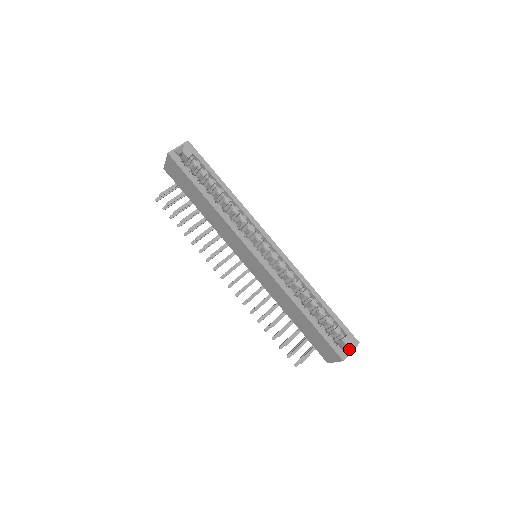
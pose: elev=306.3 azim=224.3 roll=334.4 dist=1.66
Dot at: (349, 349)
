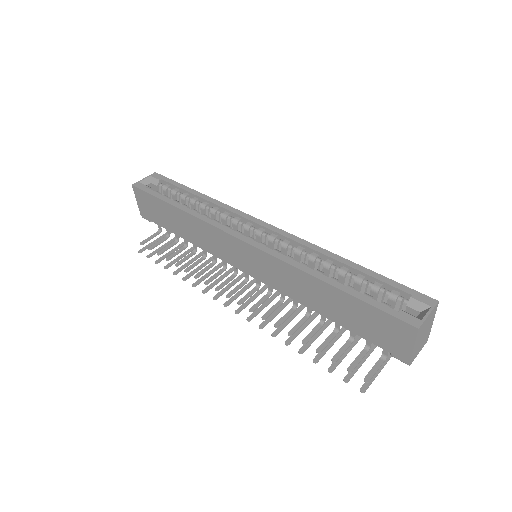
Dot at: (423, 313)
